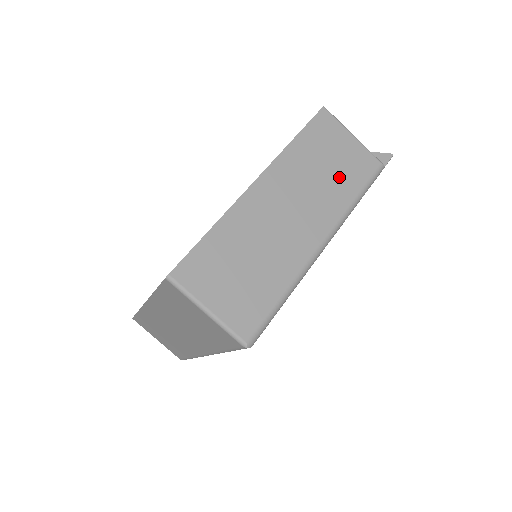
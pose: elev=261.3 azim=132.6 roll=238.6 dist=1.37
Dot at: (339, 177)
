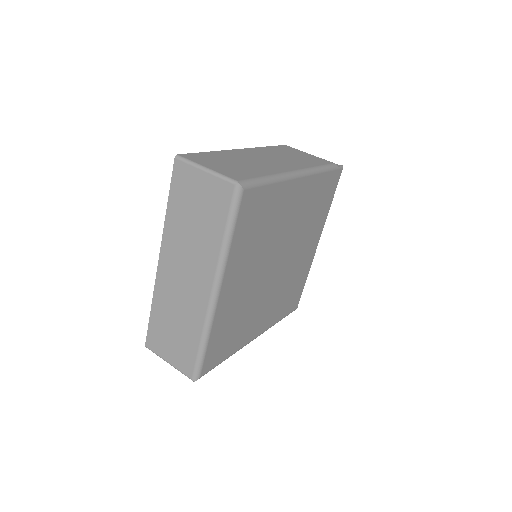
Dot at: (302, 160)
